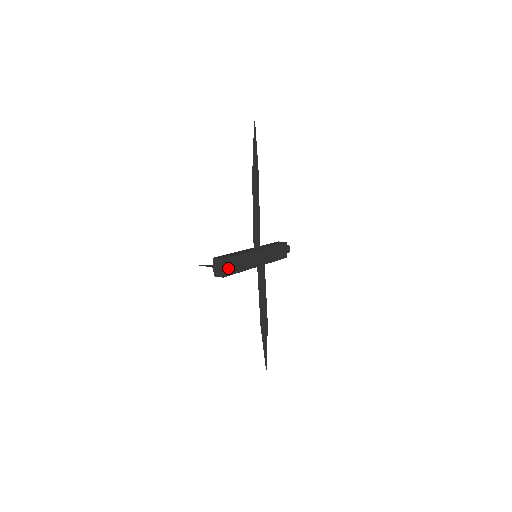
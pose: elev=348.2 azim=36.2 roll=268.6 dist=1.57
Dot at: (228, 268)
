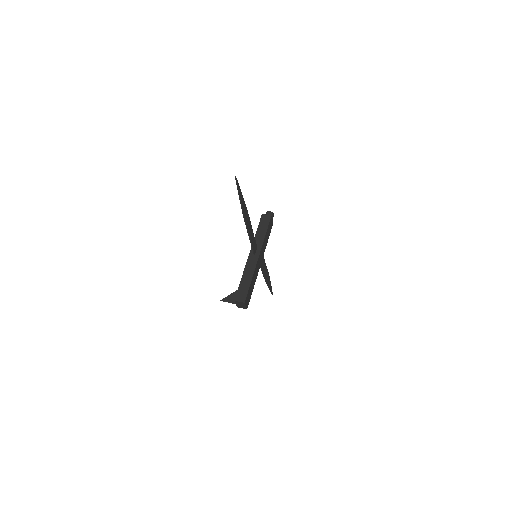
Dot at: (248, 300)
